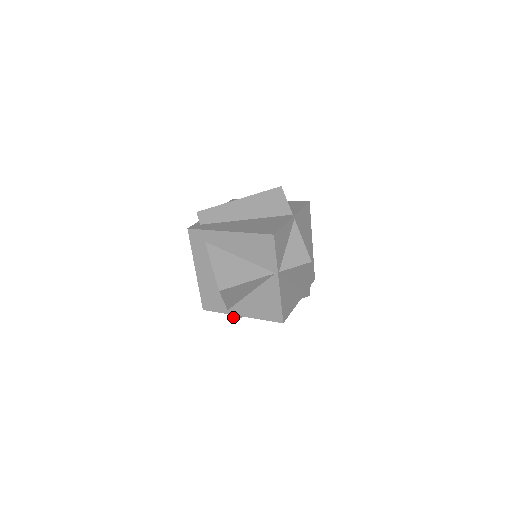
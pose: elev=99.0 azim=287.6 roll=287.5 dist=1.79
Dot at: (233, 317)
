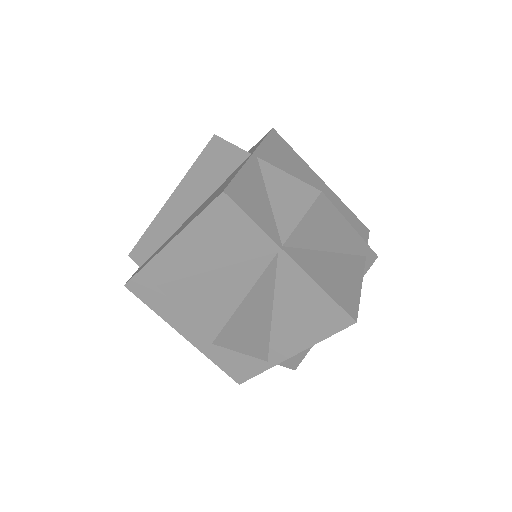
Dot at: (290, 365)
